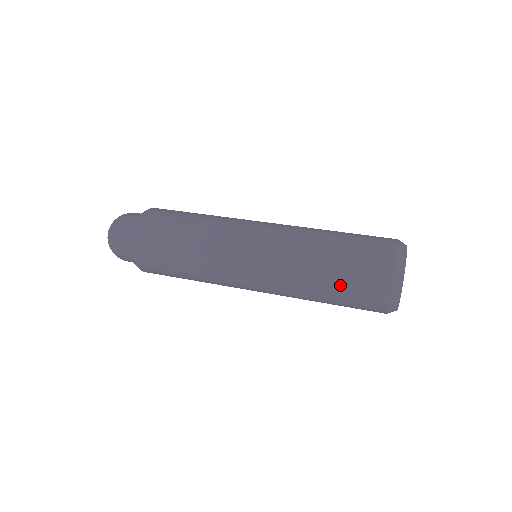
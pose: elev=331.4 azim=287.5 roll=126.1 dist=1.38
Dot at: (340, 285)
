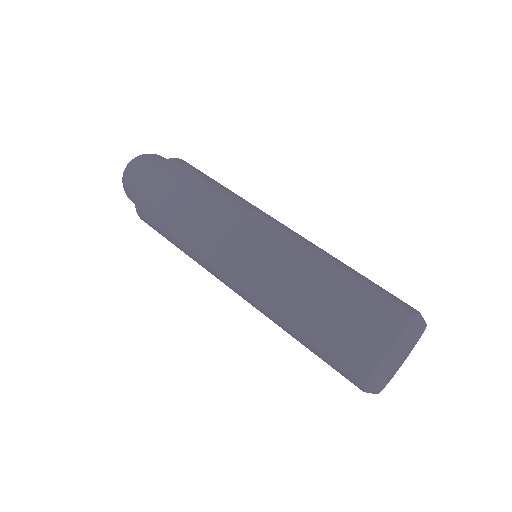
Dot at: (314, 349)
